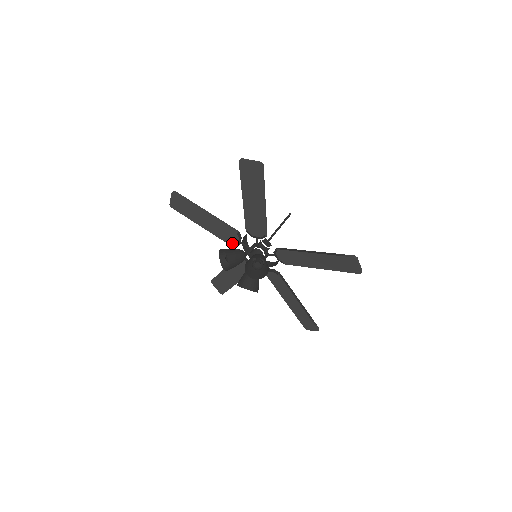
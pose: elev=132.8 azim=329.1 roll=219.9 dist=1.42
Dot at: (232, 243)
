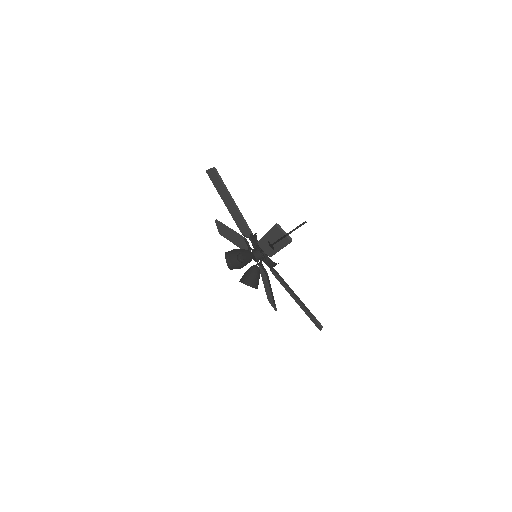
Dot at: occluded
